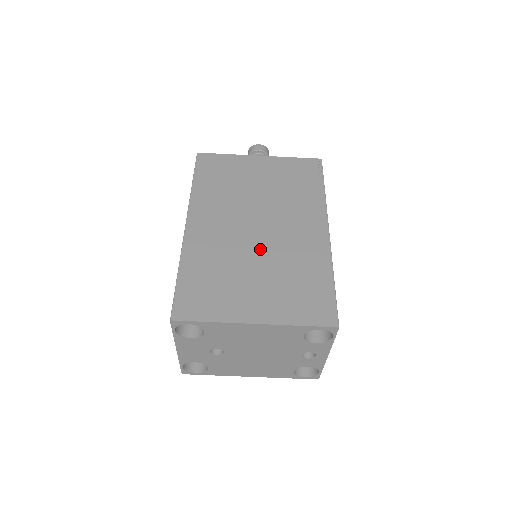
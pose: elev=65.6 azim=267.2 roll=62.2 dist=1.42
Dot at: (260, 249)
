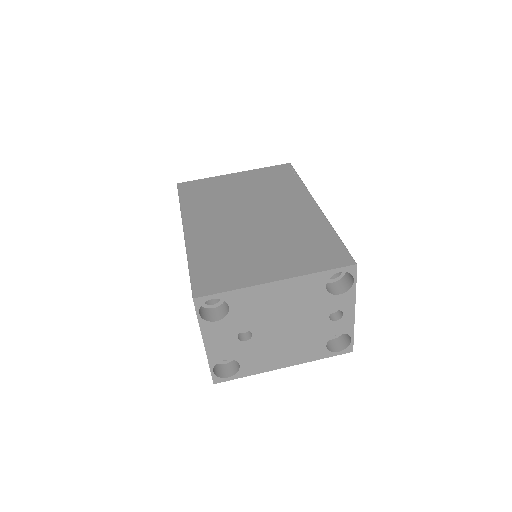
Dot at: (260, 230)
